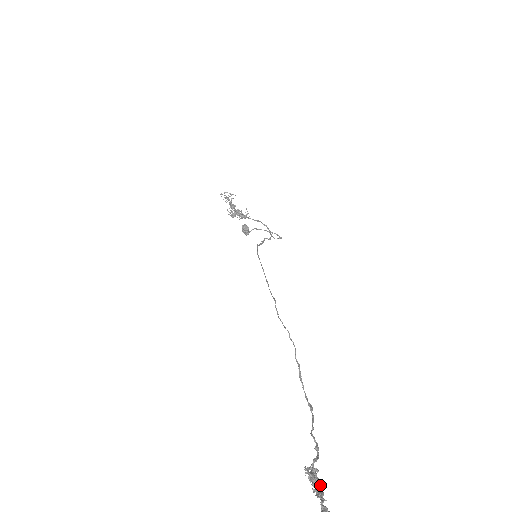
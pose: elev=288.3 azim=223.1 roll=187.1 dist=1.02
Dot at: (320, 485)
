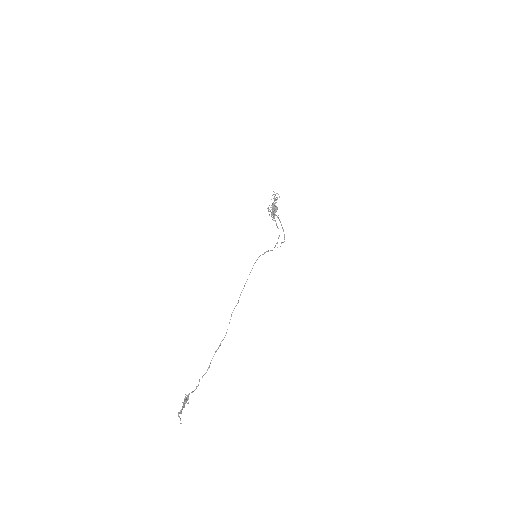
Dot at: occluded
